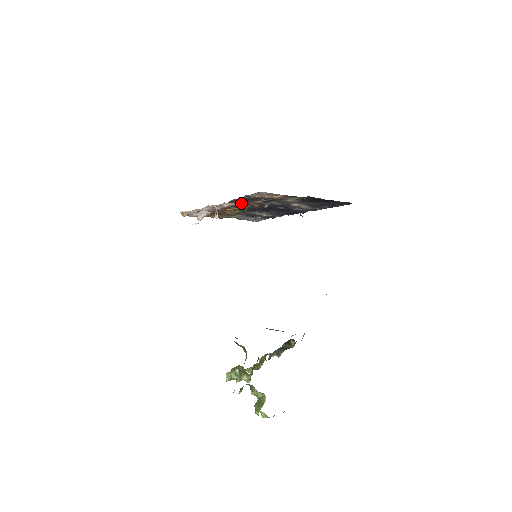
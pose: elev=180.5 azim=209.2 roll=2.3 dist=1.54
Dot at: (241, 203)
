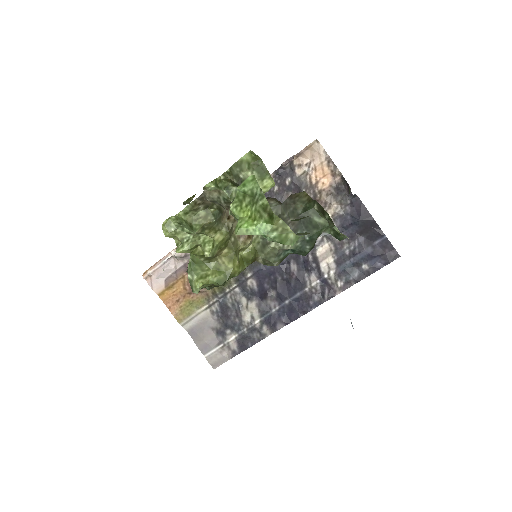
Dot at: occluded
